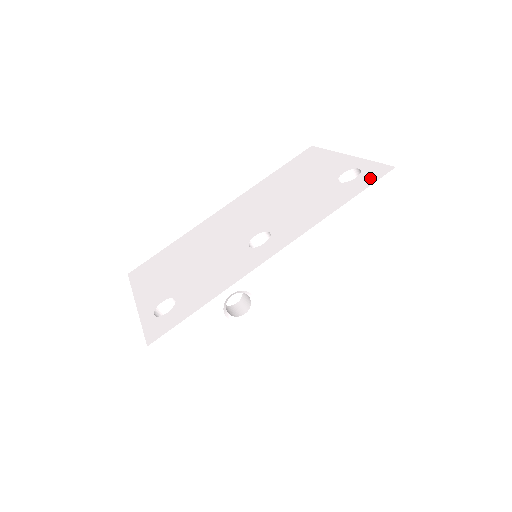
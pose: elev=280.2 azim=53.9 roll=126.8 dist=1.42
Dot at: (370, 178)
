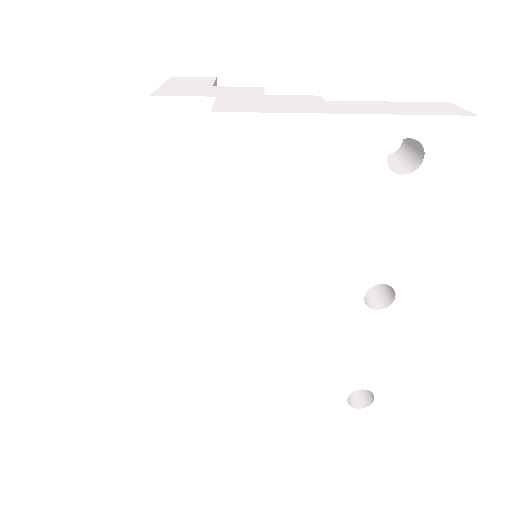
Dot at: (453, 151)
